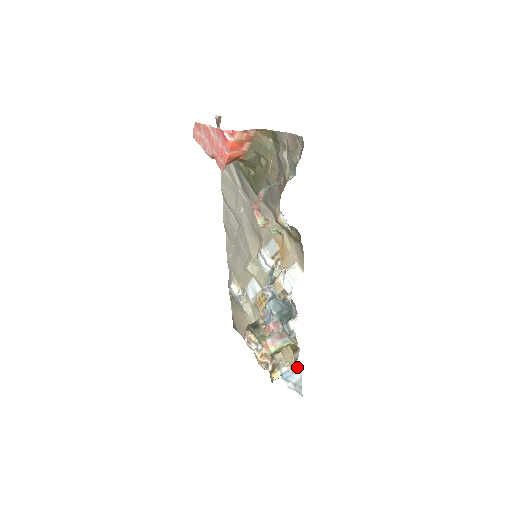
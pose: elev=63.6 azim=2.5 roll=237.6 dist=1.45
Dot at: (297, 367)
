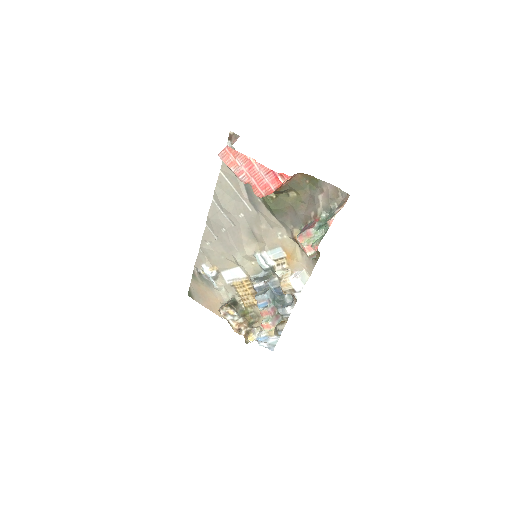
Dot at: (278, 334)
